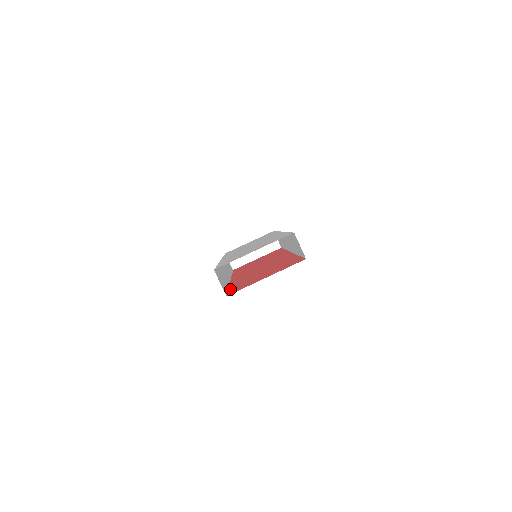
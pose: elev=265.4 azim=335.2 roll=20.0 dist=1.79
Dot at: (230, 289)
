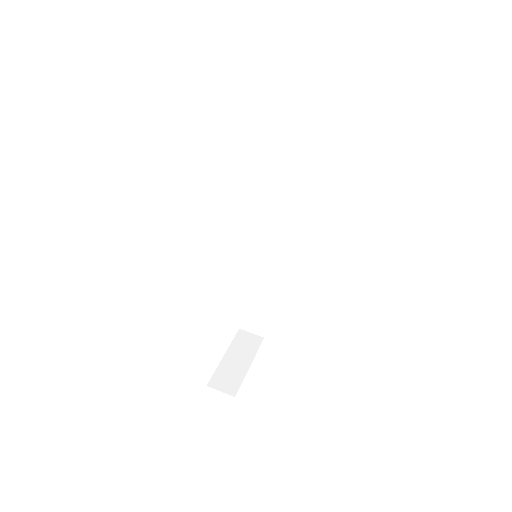
Dot at: occluded
